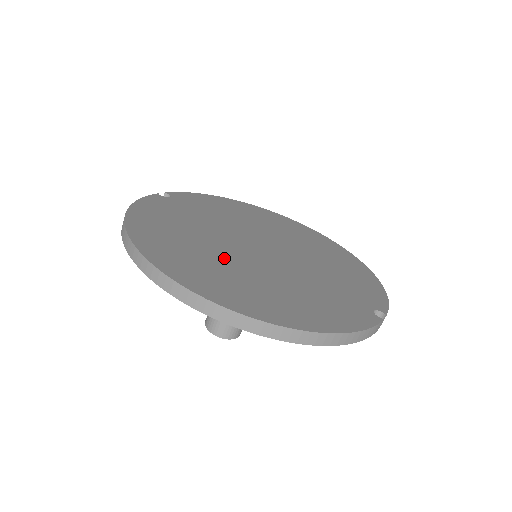
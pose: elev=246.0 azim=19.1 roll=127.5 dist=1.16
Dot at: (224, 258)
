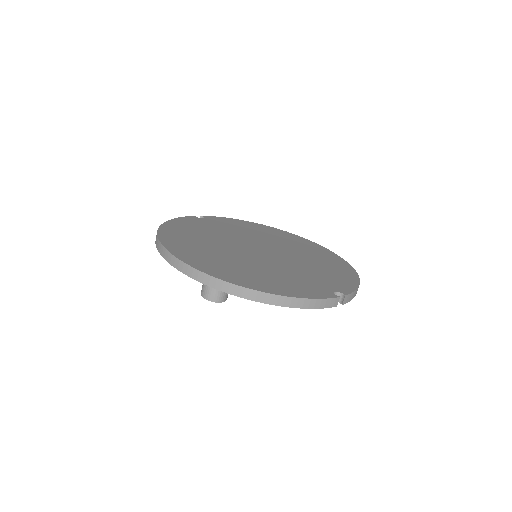
Dot at: (223, 251)
